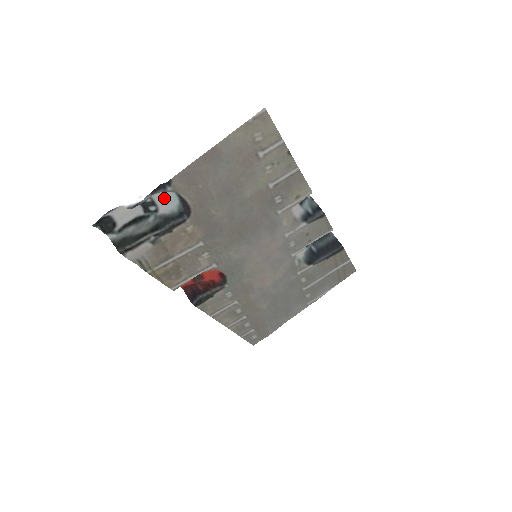
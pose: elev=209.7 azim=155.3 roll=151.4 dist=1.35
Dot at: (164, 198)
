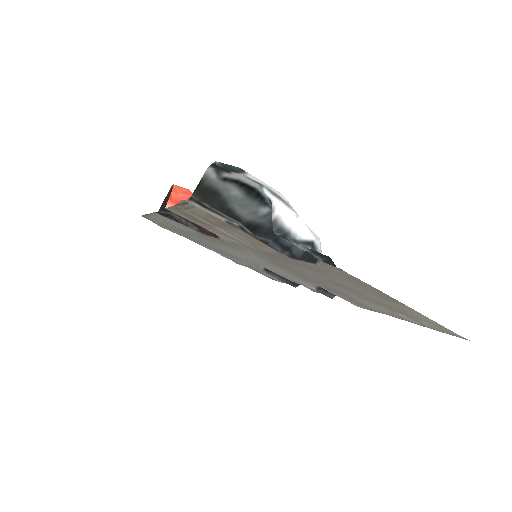
Dot at: occluded
